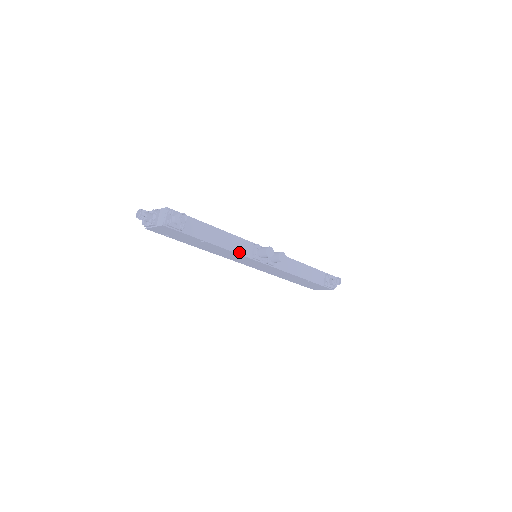
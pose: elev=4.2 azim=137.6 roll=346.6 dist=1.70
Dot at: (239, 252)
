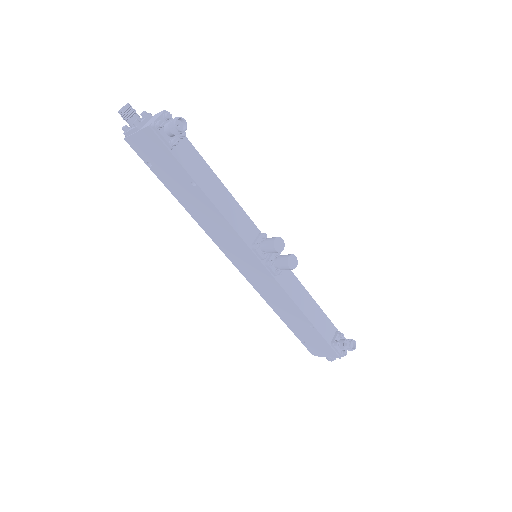
Dot at: (237, 229)
